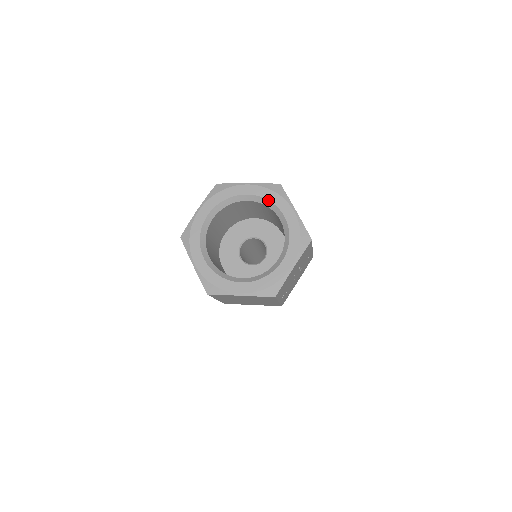
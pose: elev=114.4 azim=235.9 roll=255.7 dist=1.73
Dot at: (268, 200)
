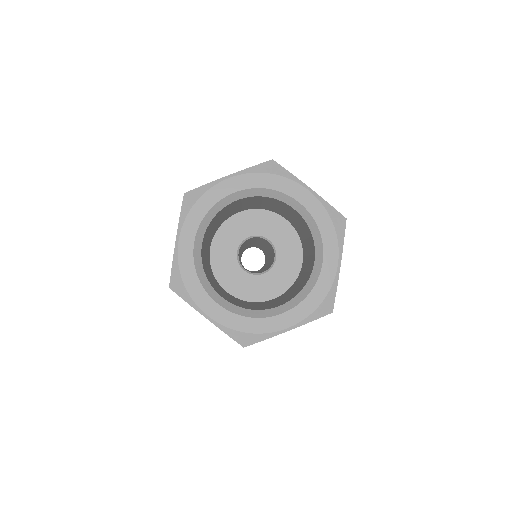
Dot at: (267, 189)
